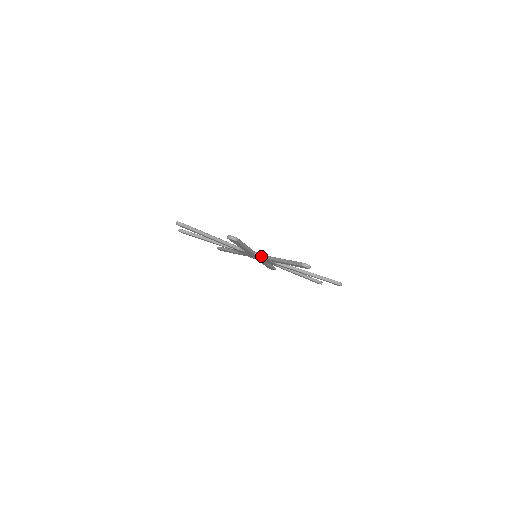
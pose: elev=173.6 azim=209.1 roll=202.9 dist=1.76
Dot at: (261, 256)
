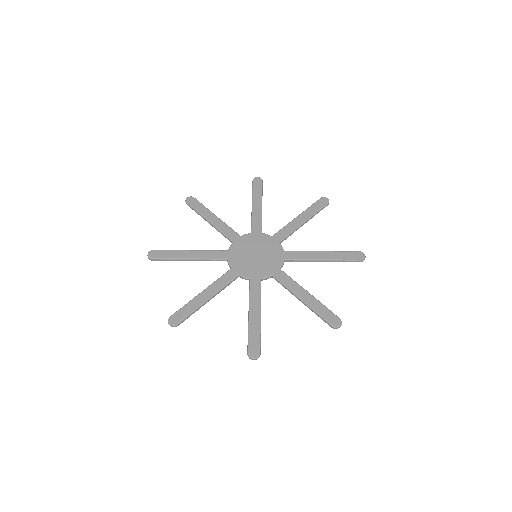
Dot at: (283, 264)
